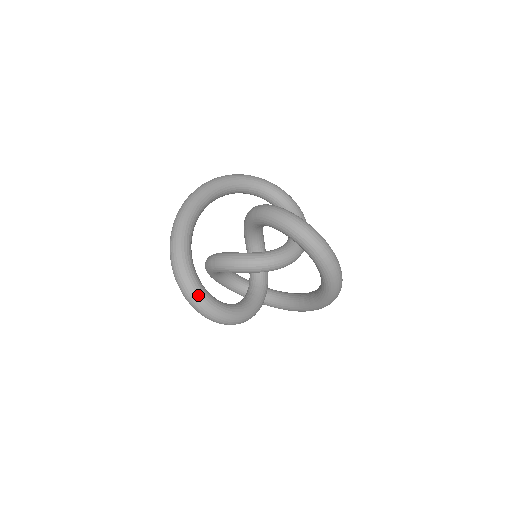
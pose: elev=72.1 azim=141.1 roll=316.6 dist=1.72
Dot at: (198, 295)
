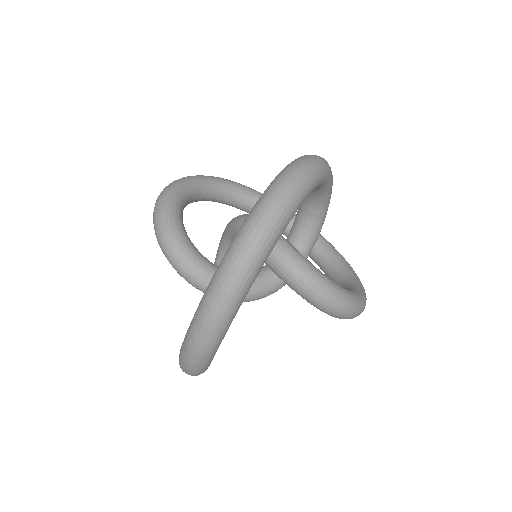
Dot at: occluded
